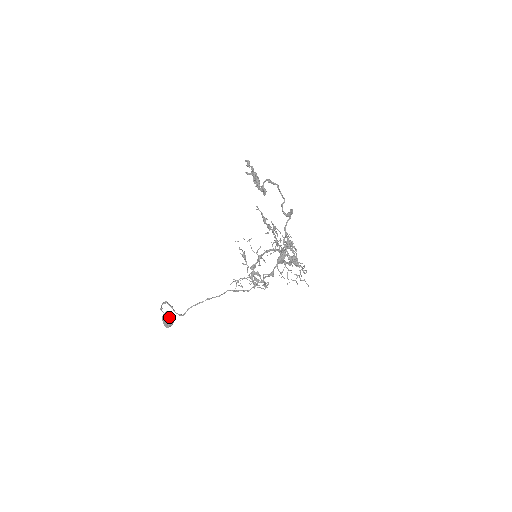
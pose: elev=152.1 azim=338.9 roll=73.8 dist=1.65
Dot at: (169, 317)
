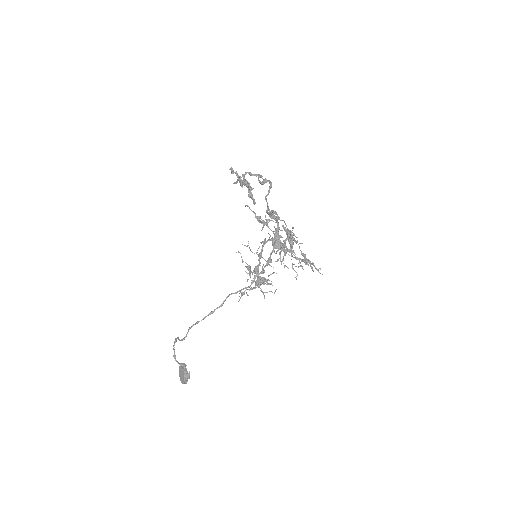
Dot at: (184, 367)
